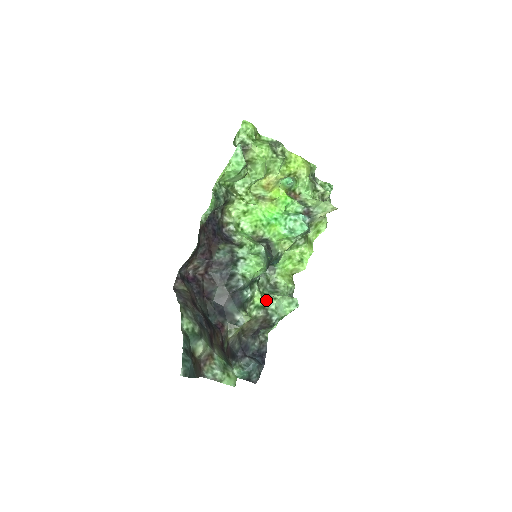
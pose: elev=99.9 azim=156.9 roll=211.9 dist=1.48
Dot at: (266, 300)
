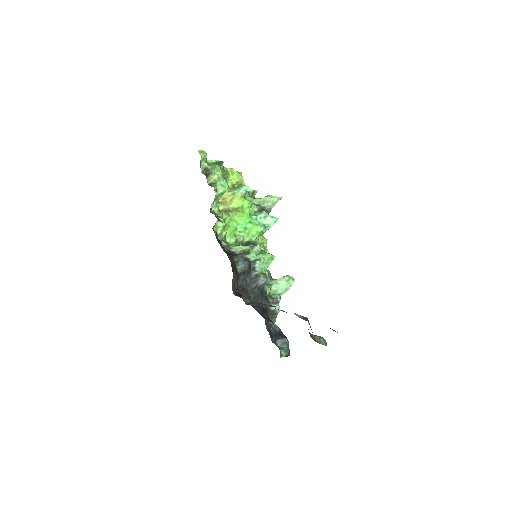
Dot at: (270, 288)
